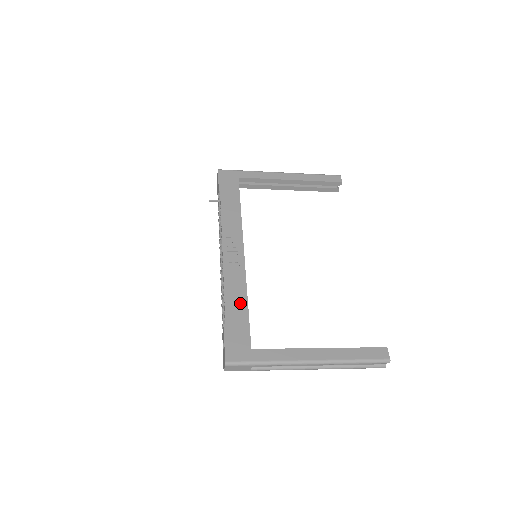
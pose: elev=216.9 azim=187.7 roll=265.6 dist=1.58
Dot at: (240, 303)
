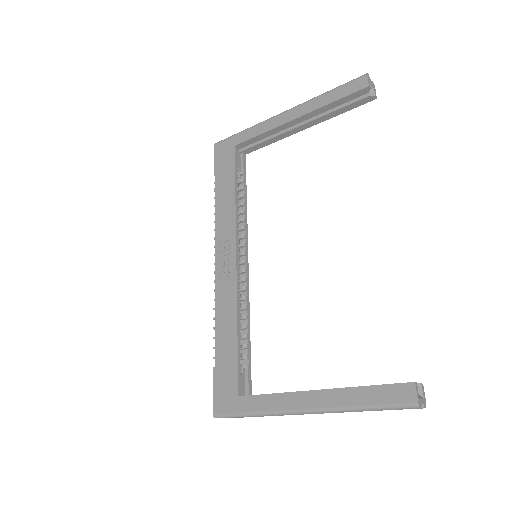
Dot at: (229, 334)
